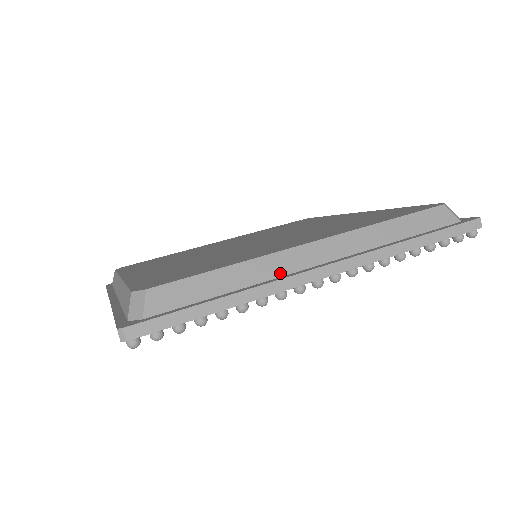
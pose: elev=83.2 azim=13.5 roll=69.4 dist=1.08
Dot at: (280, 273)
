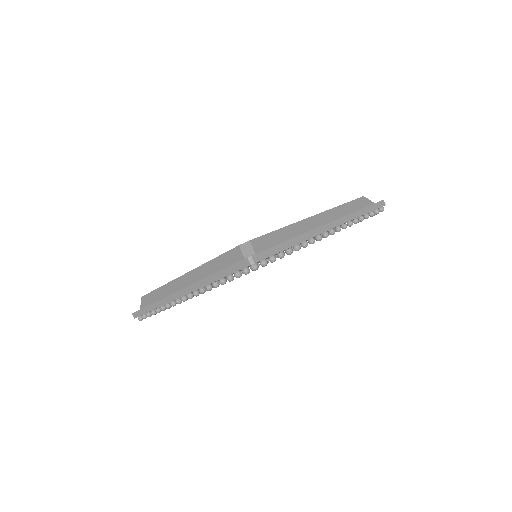
Dot at: (308, 230)
